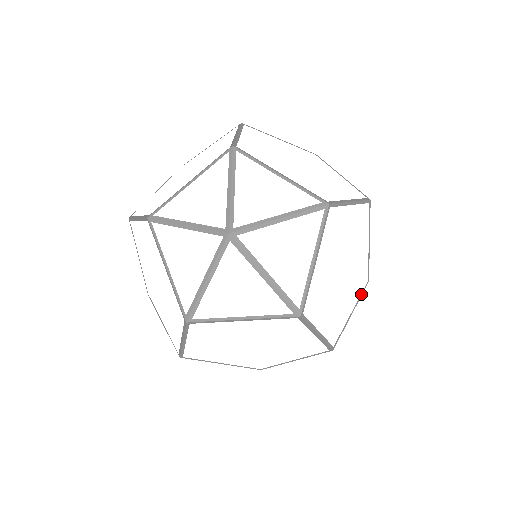
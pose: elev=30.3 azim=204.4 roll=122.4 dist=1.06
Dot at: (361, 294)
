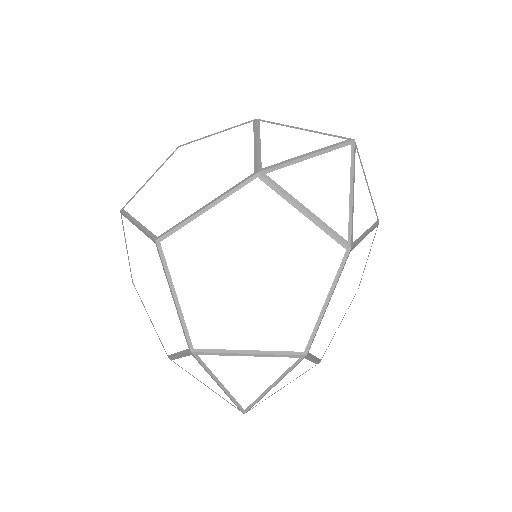
Dot at: occluded
